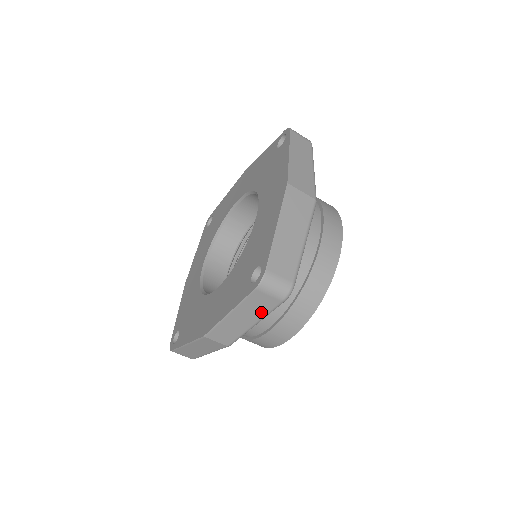
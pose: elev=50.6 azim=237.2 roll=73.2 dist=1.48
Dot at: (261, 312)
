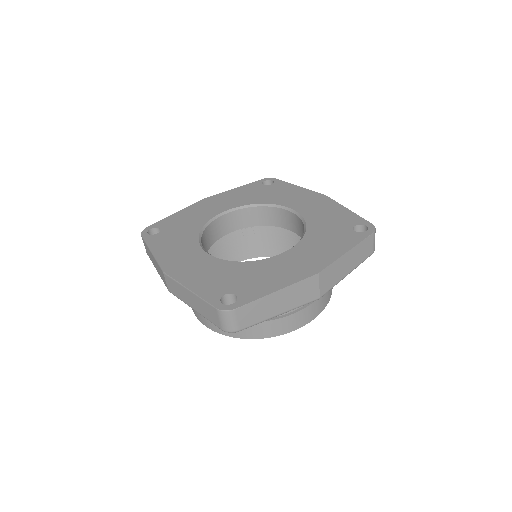
Dot at: (205, 314)
